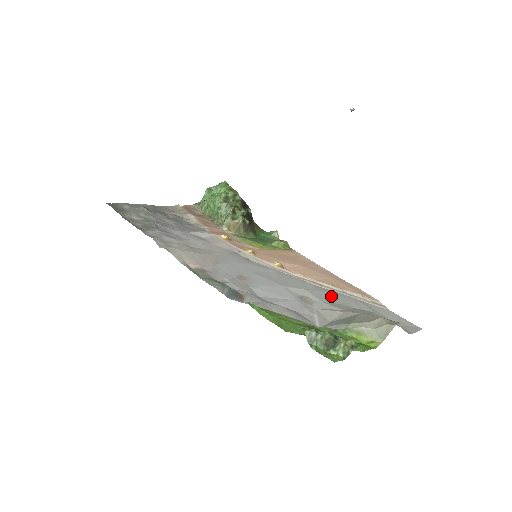
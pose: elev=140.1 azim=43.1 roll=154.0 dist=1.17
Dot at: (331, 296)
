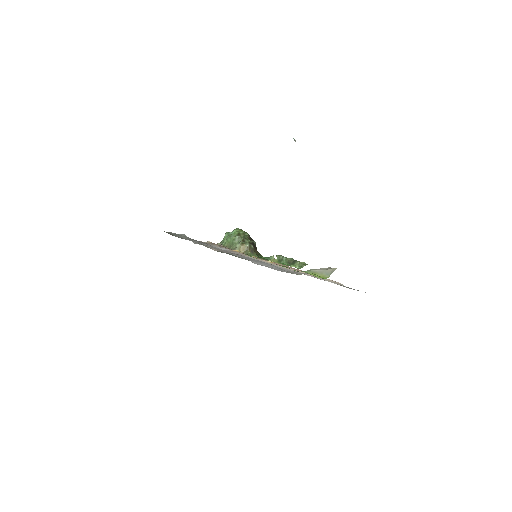
Dot at: occluded
